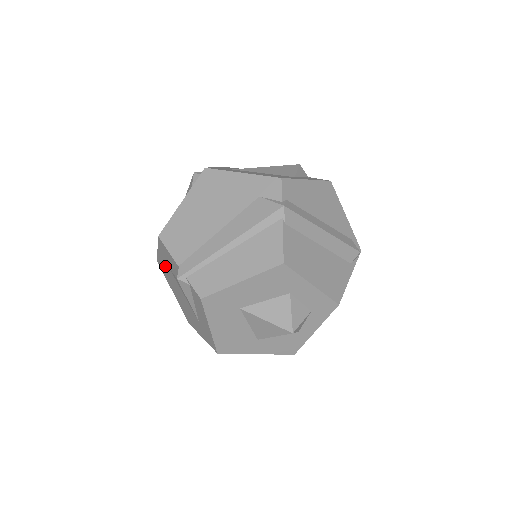
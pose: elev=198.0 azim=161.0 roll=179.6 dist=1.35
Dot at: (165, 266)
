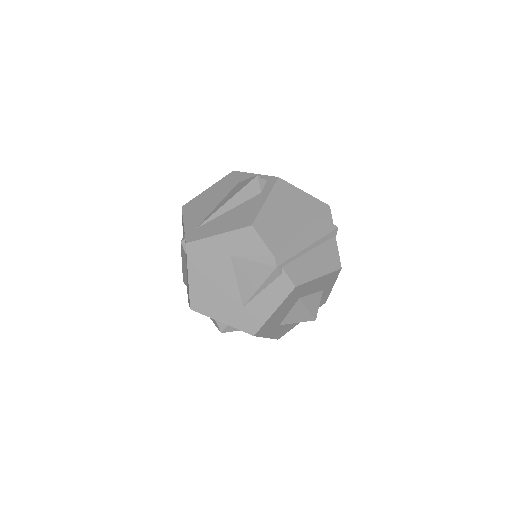
Dot at: (216, 251)
